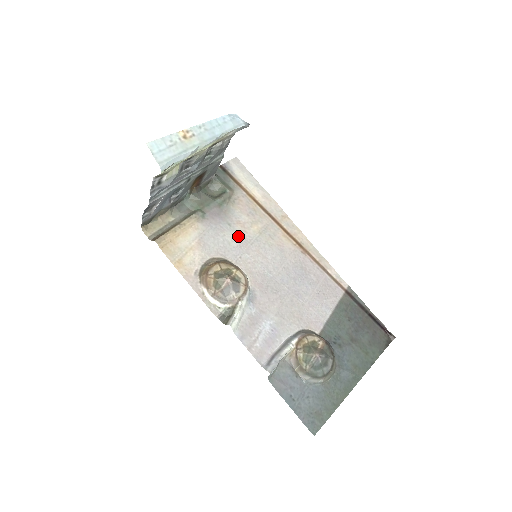
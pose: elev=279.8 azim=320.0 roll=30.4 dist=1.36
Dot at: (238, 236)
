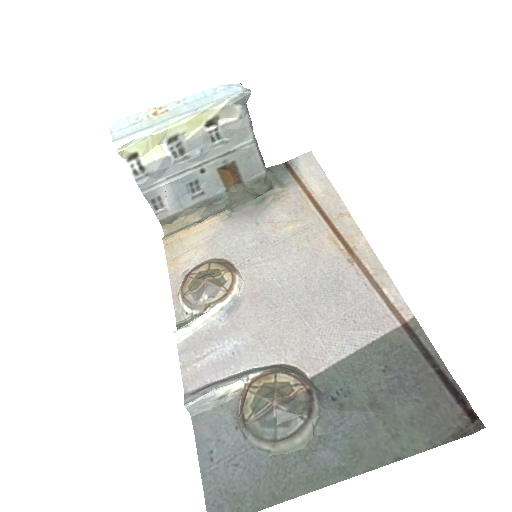
Dot at: (261, 236)
